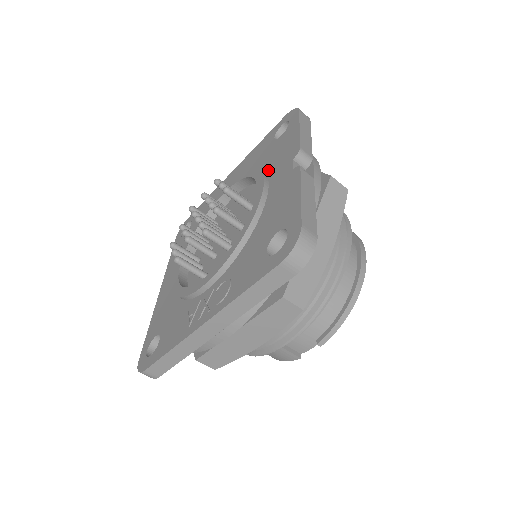
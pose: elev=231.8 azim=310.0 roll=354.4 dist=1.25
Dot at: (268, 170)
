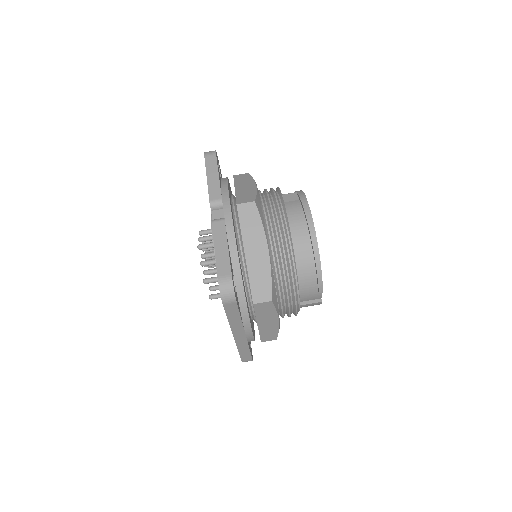
Dot at: occluded
